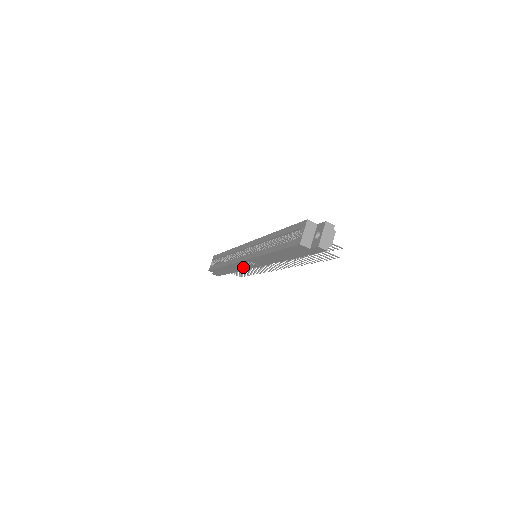
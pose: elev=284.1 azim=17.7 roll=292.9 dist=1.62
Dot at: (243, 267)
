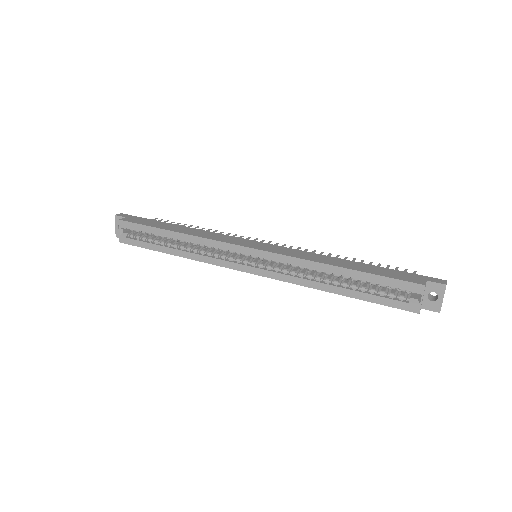
Dot at: occluded
